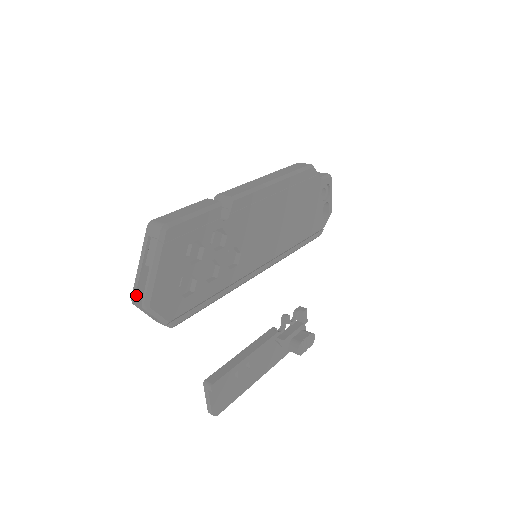
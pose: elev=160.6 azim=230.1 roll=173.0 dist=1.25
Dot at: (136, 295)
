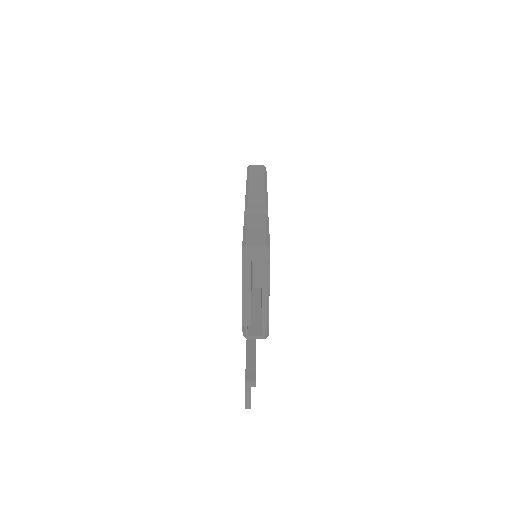
Dot at: (250, 319)
